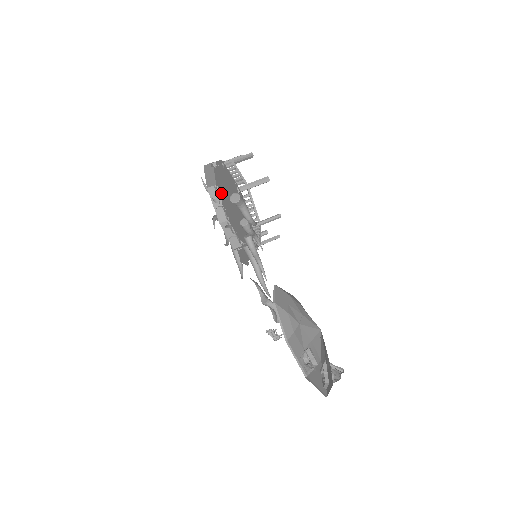
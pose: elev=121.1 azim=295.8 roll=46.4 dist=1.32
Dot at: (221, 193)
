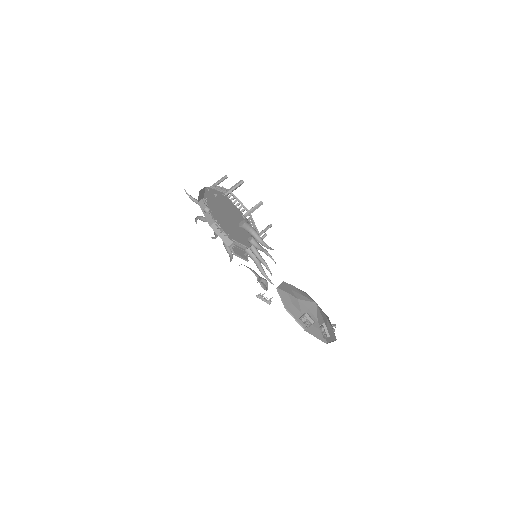
Dot at: (211, 205)
